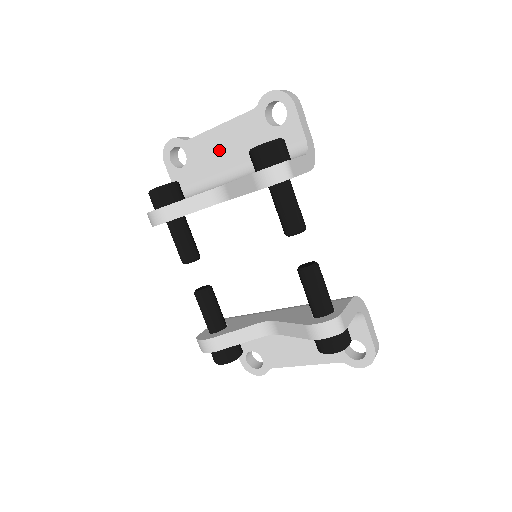
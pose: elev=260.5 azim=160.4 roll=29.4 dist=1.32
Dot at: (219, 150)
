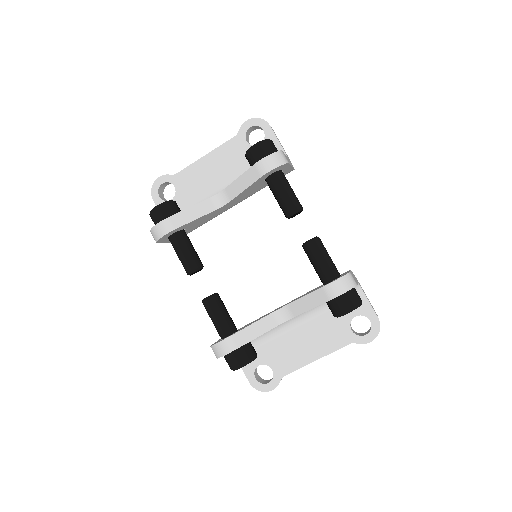
Dot at: (207, 176)
